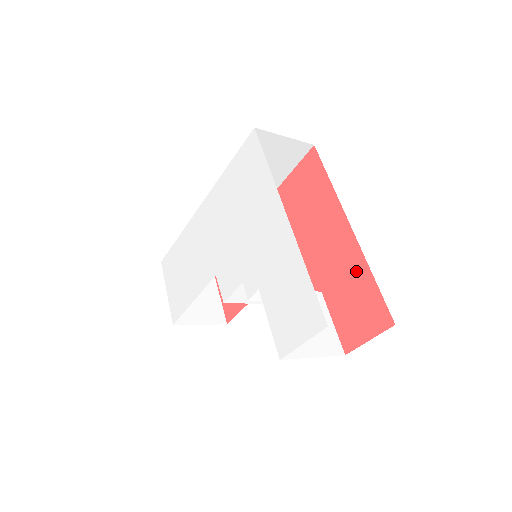
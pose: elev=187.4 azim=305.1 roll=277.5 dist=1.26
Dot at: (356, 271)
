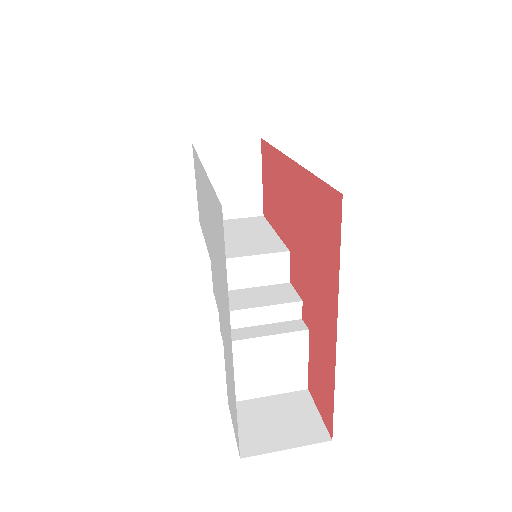
Dot at: (328, 369)
